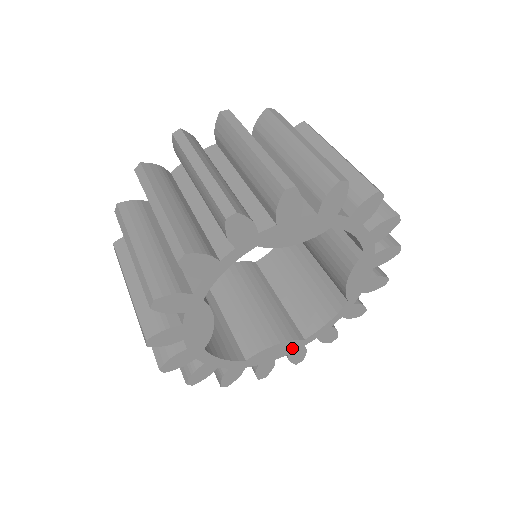
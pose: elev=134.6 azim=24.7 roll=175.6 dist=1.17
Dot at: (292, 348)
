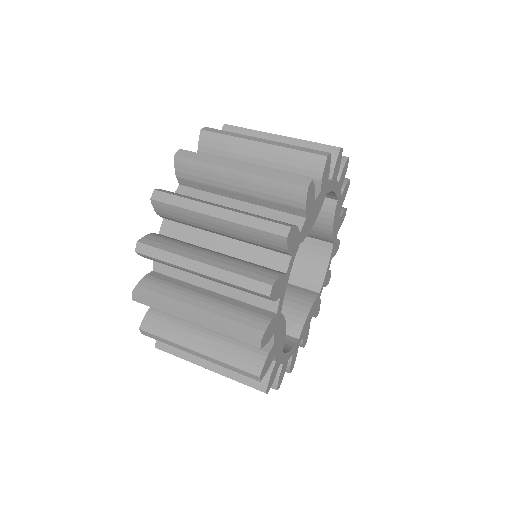
Dot at: (315, 306)
